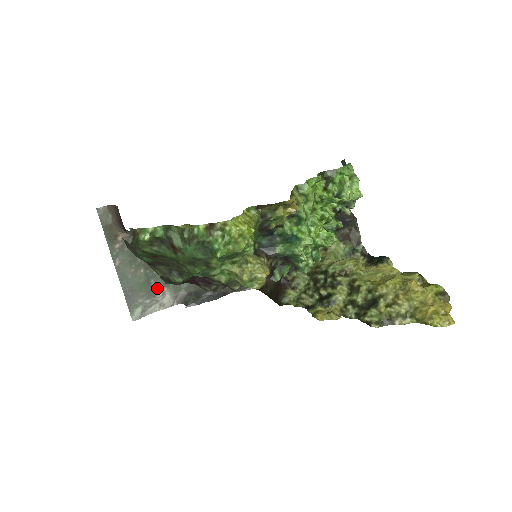
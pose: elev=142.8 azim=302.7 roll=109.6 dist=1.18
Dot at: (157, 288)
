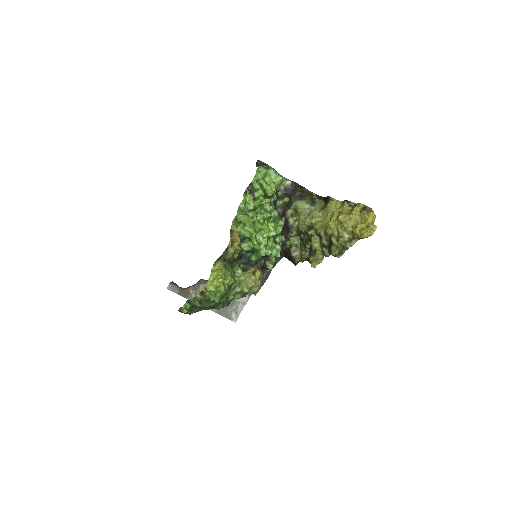
Dot at: occluded
